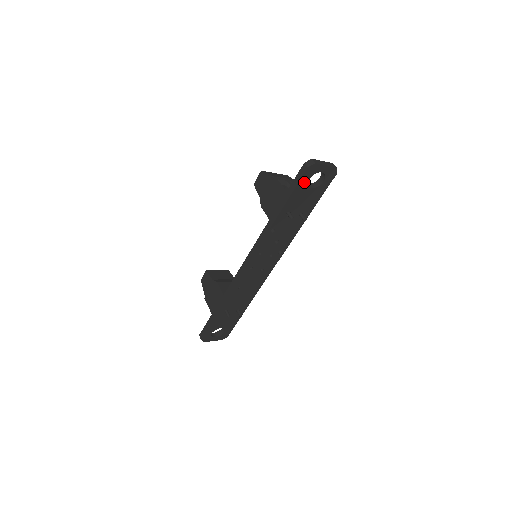
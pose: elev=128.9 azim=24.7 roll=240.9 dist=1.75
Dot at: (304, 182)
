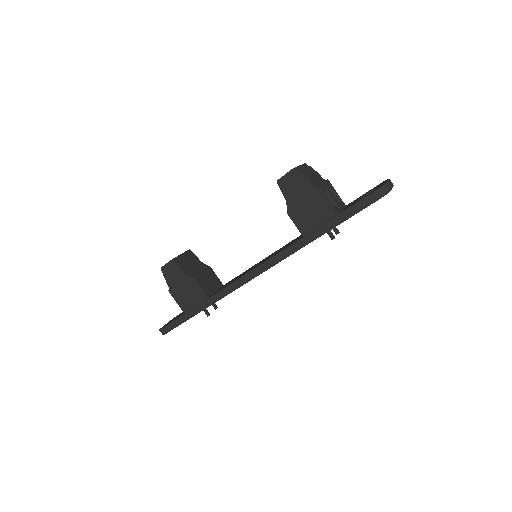
Dot at: occluded
